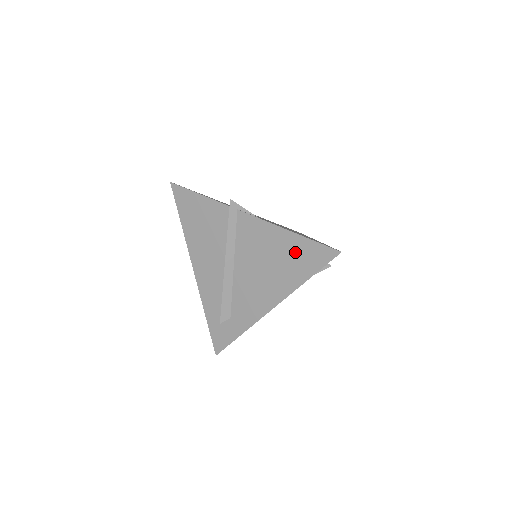
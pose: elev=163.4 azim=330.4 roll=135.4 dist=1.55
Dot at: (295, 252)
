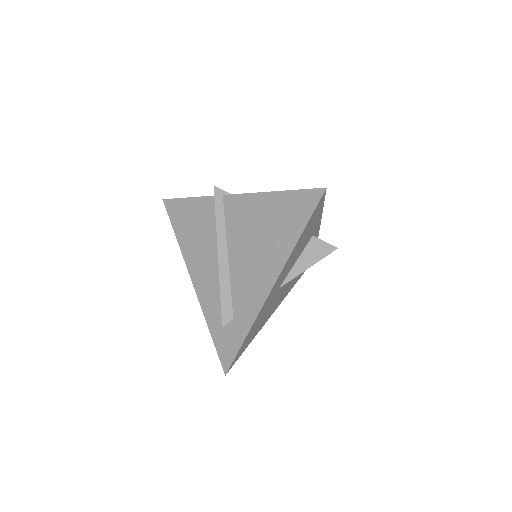
Dot at: (282, 211)
